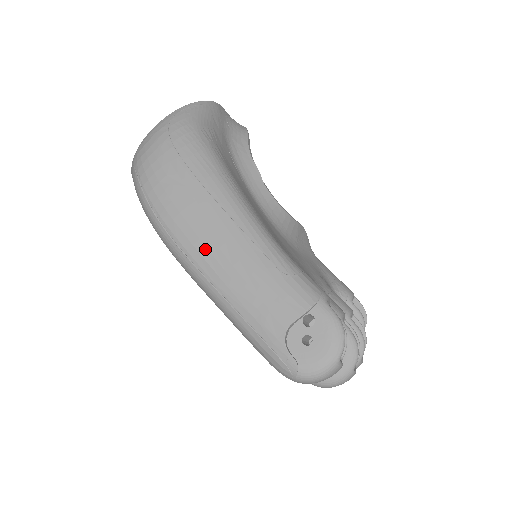
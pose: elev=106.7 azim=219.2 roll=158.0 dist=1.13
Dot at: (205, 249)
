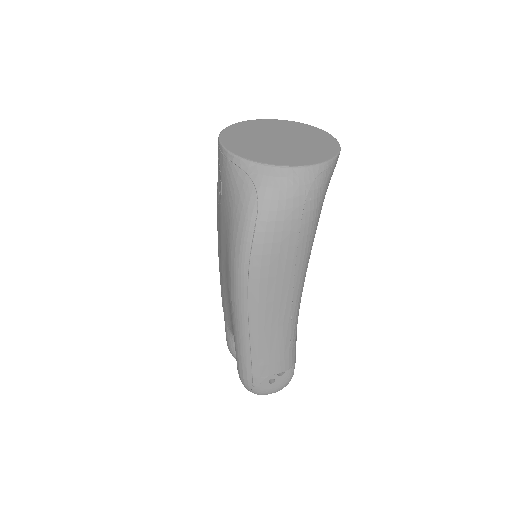
Dot at: (264, 311)
